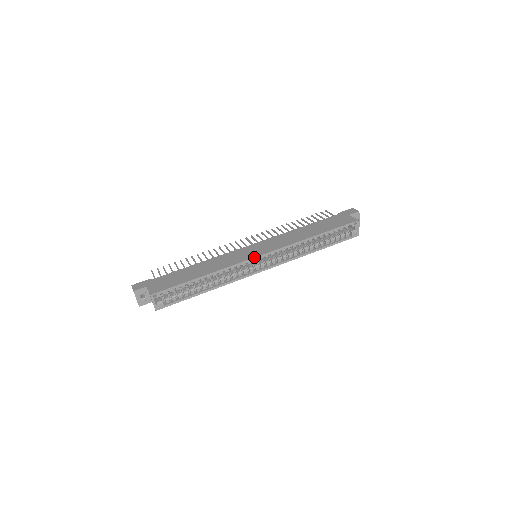
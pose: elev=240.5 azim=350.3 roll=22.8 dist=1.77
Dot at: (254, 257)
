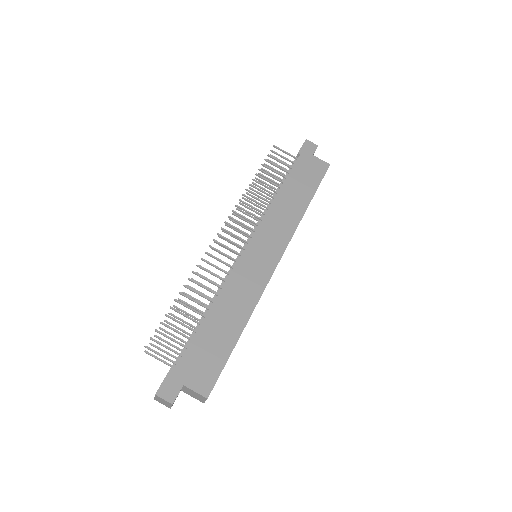
Dot at: occluded
